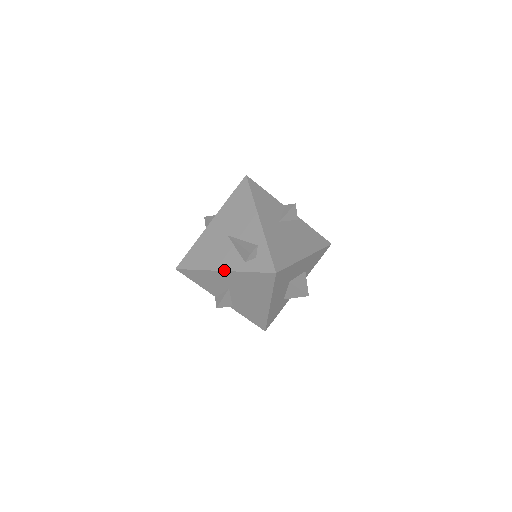
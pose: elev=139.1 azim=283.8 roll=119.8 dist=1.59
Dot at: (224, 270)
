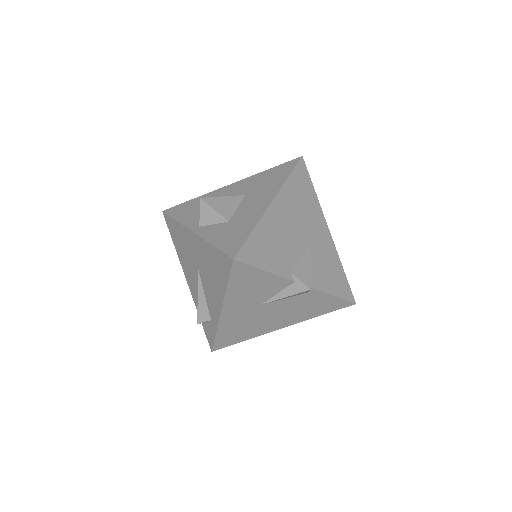
Dot at: (188, 284)
